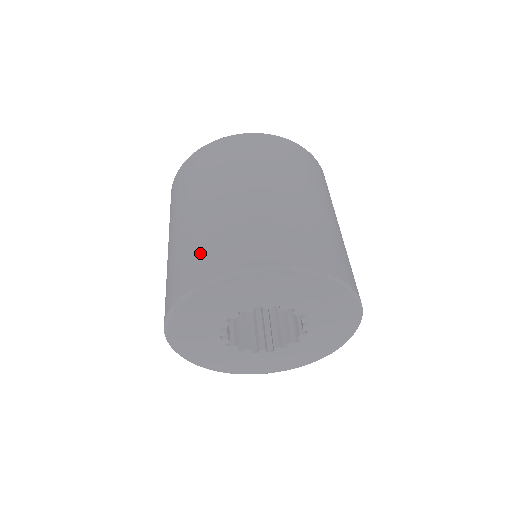
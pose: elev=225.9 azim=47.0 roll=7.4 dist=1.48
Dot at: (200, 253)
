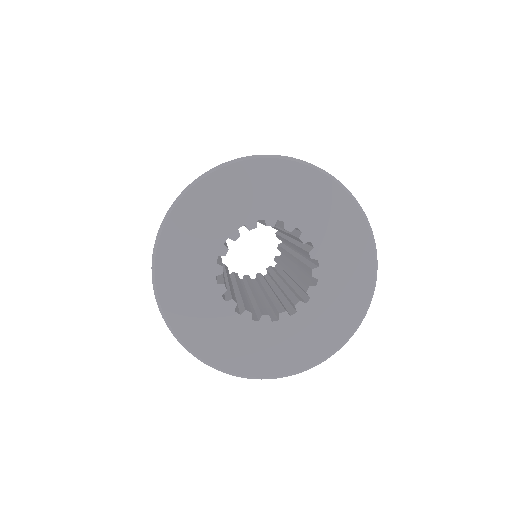
Dot at: occluded
